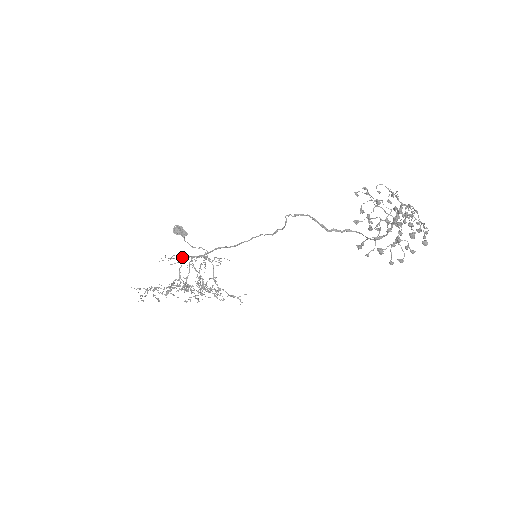
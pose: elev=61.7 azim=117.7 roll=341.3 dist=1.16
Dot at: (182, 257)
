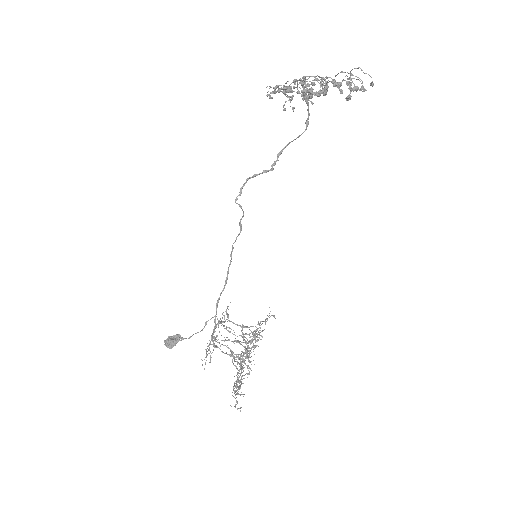
Dot at: occluded
